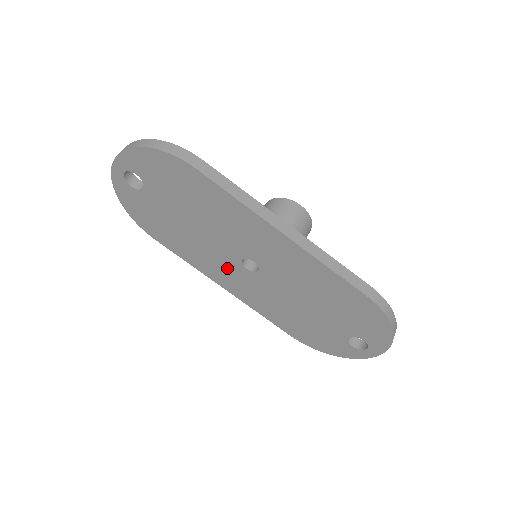
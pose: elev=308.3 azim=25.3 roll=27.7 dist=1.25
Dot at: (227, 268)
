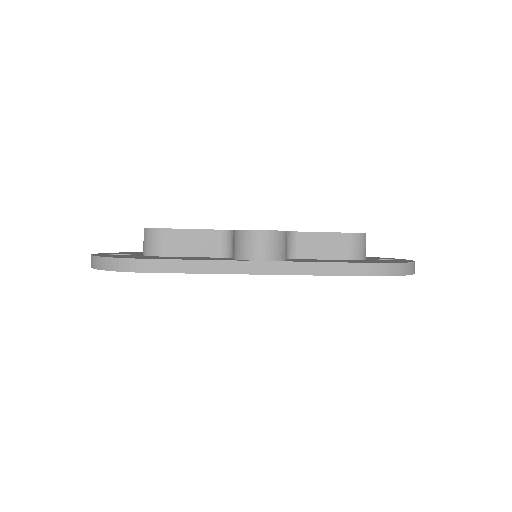
Dot at: occluded
